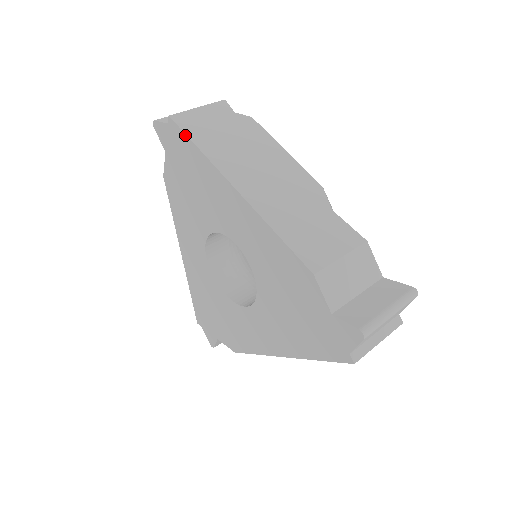
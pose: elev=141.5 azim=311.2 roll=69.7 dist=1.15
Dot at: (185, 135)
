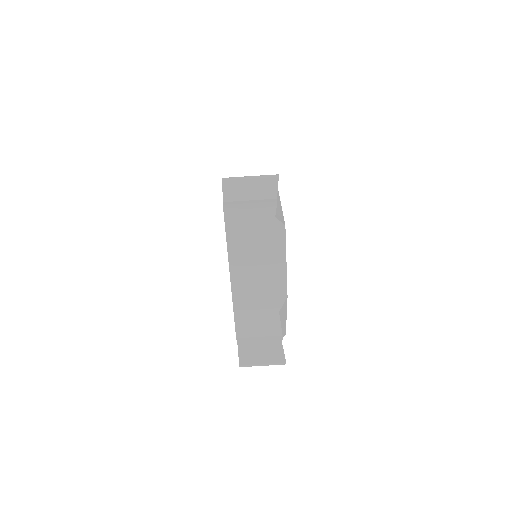
Dot at: (225, 225)
